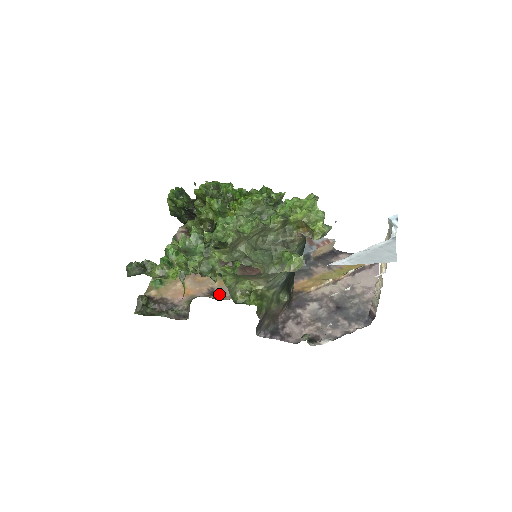
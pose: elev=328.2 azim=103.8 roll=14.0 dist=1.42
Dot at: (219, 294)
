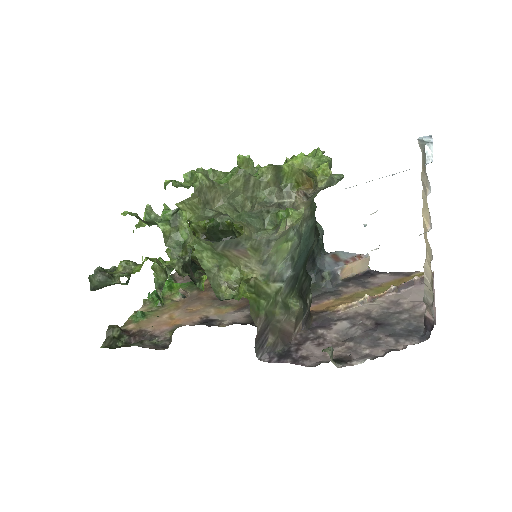
Dot at: (214, 321)
